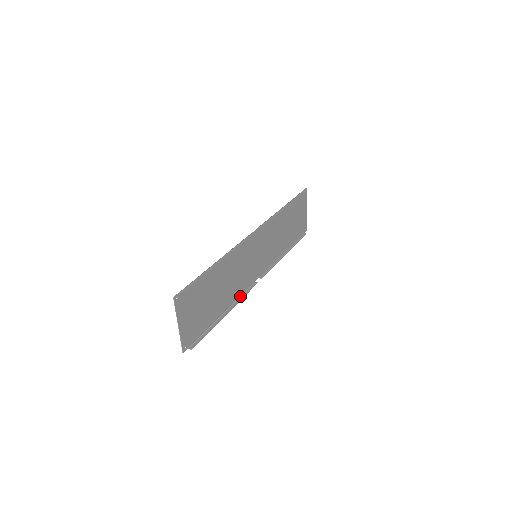
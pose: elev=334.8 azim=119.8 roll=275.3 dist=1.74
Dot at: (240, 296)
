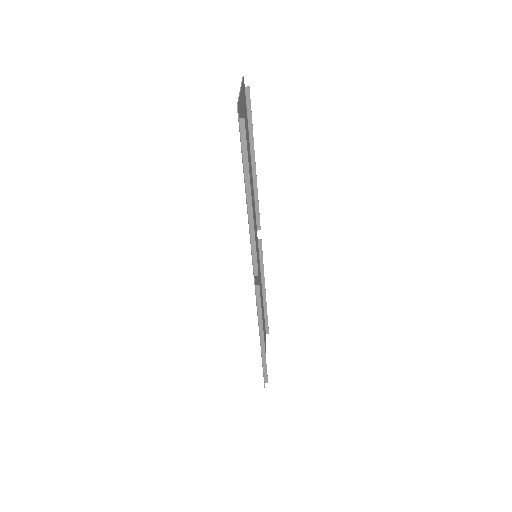
Dot at: (250, 241)
